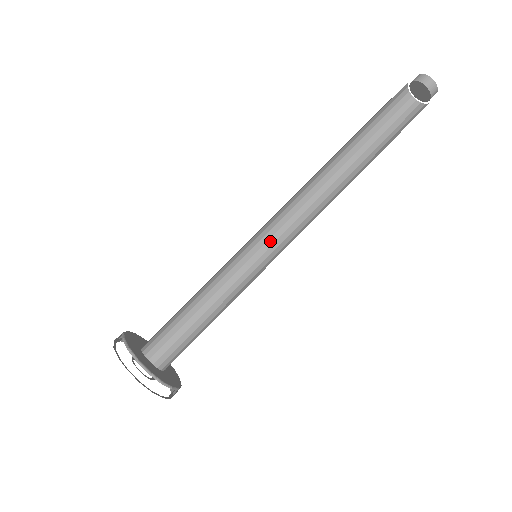
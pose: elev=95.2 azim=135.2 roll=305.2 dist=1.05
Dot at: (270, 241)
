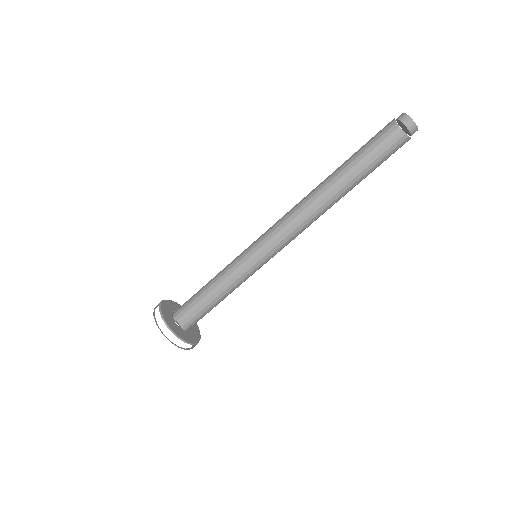
Dot at: (266, 239)
